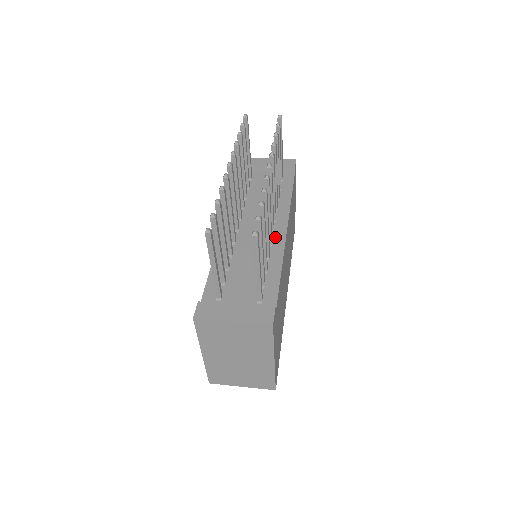
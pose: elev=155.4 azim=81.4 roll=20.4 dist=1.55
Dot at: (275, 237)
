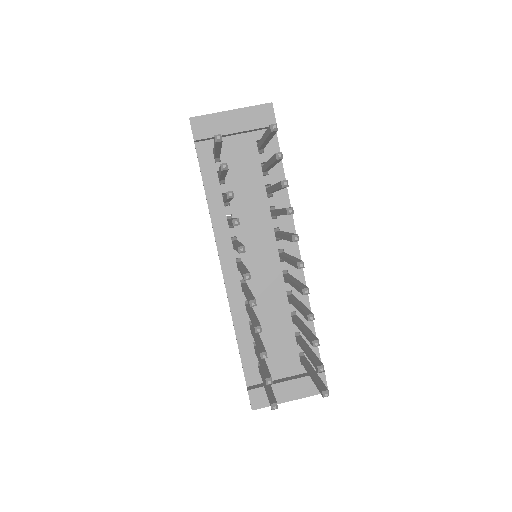
Dot at: (289, 265)
